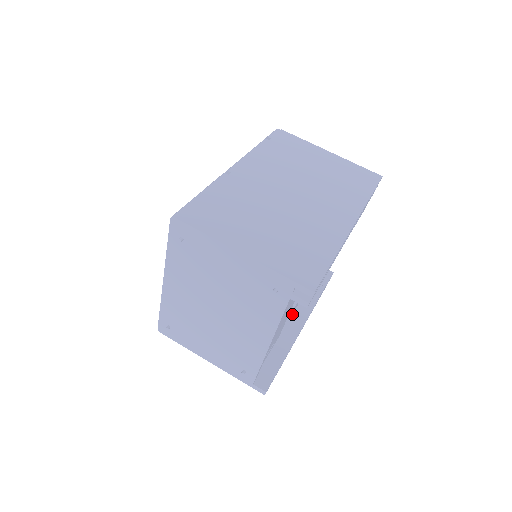
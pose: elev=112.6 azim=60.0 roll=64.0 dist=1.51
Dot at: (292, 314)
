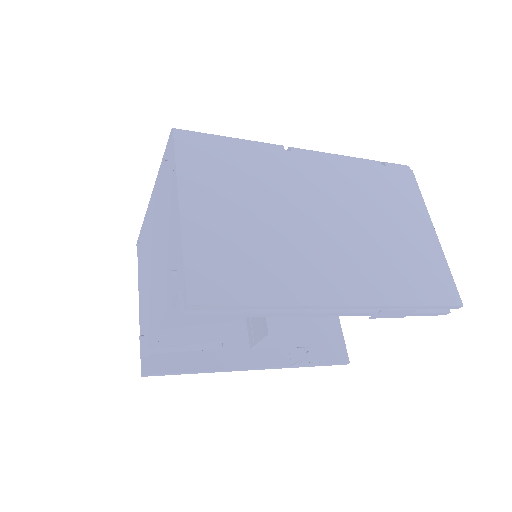
Dot at: (257, 349)
